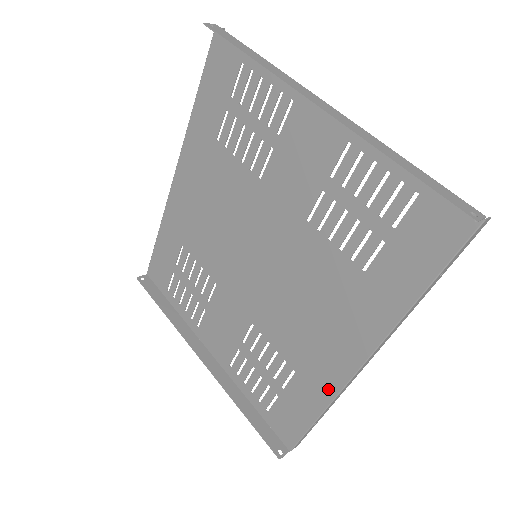
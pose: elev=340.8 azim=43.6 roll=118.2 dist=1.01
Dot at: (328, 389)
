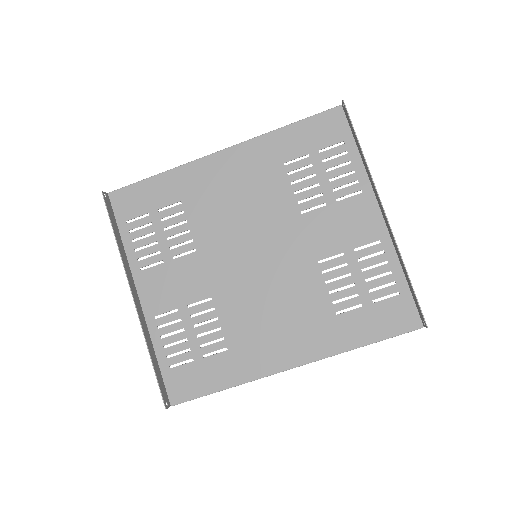
Dot at: (250, 373)
